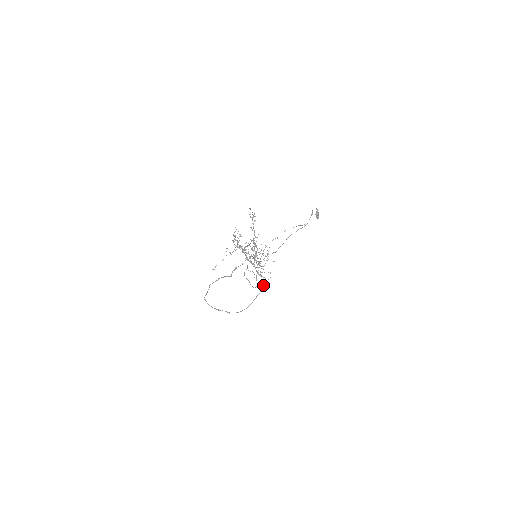
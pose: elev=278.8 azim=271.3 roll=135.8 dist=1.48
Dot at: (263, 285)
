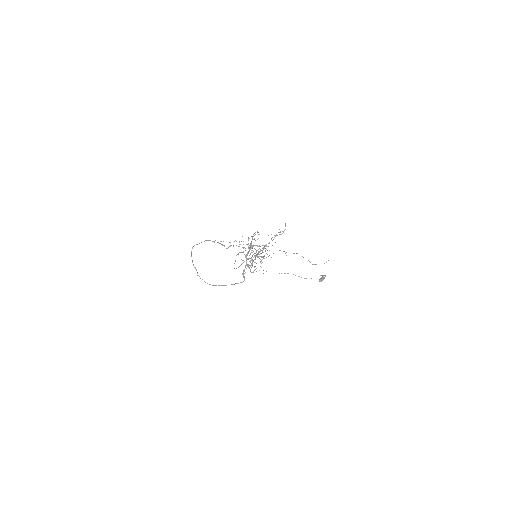
Dot at: (238, 283)
